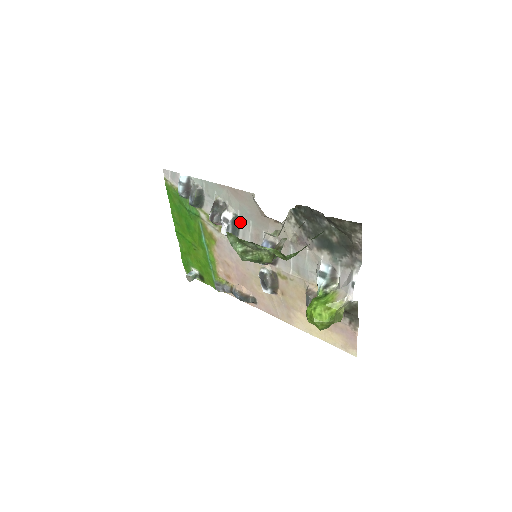
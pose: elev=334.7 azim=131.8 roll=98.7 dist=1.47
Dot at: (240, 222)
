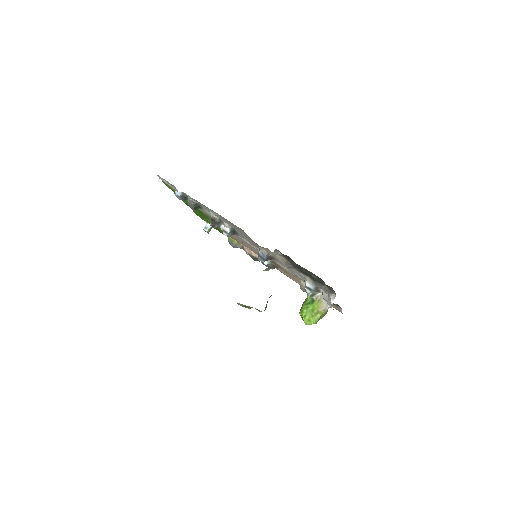
Dot at: (237, 232)
